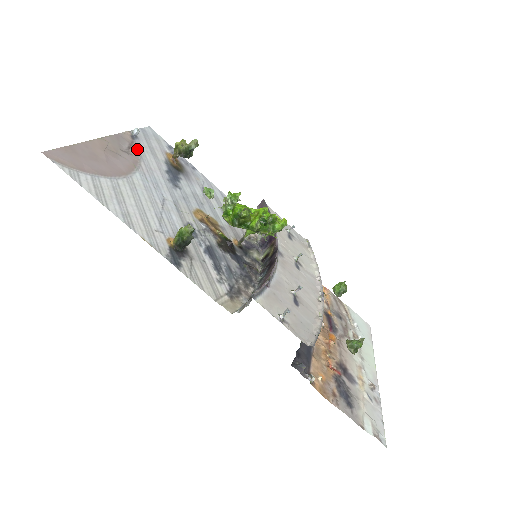
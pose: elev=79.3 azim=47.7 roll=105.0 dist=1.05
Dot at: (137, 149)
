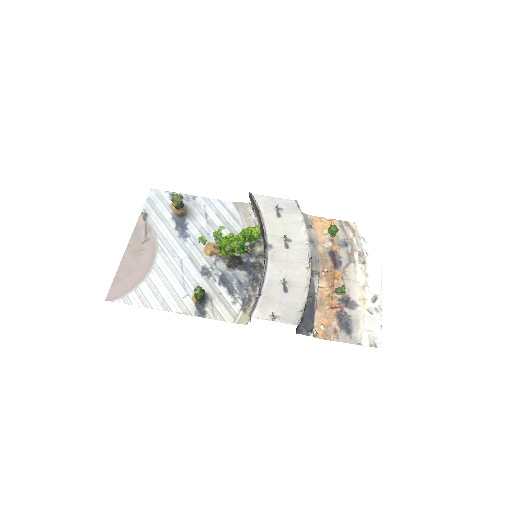
Dot at: (151, 228)
